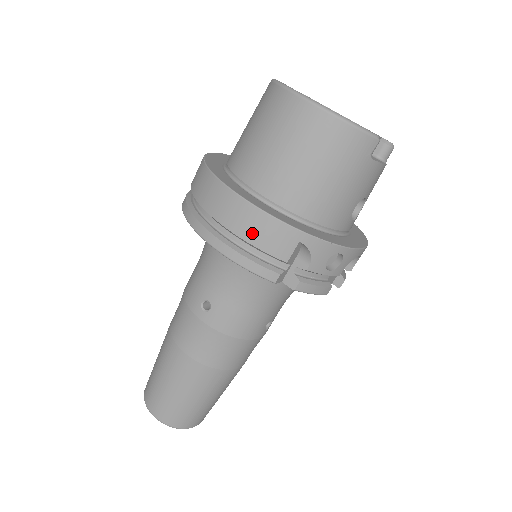
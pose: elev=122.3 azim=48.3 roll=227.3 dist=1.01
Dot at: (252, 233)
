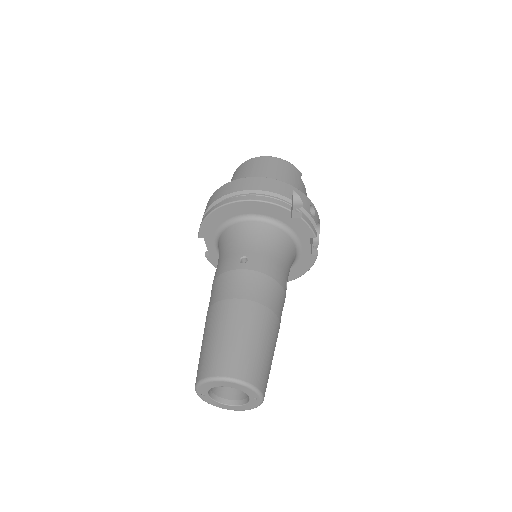
Dot at: (267, 187)
